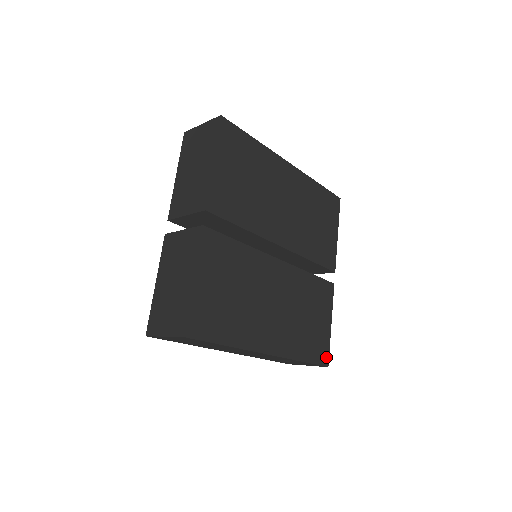
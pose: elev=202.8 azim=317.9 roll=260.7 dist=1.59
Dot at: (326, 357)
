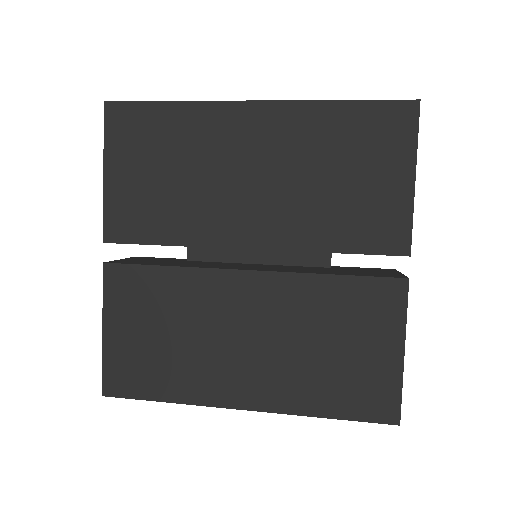
Dot at: (392, 409)
